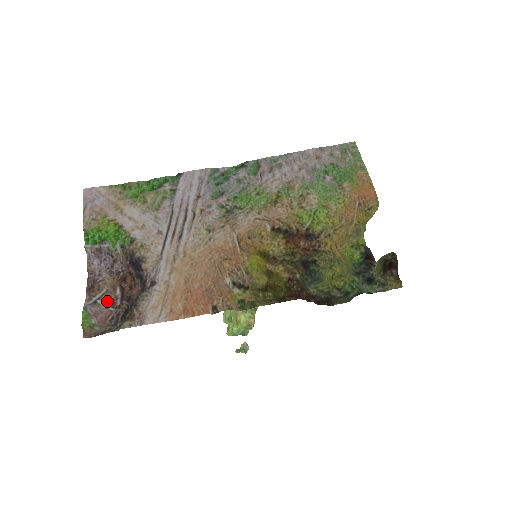
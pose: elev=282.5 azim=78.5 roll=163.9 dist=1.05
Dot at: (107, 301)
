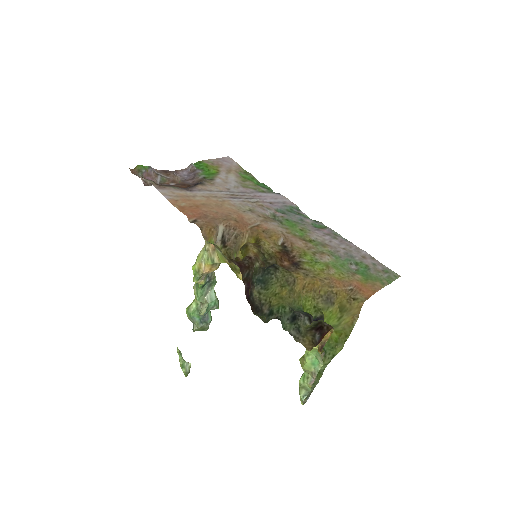
Dot at: (162, 180)
